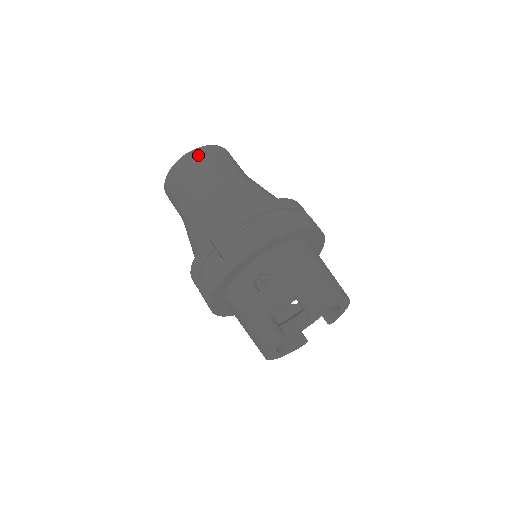
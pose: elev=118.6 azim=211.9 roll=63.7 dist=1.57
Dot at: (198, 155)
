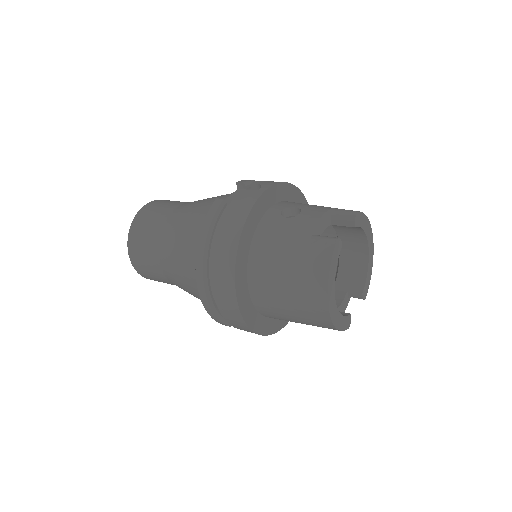
Dot at: (165, 200)
